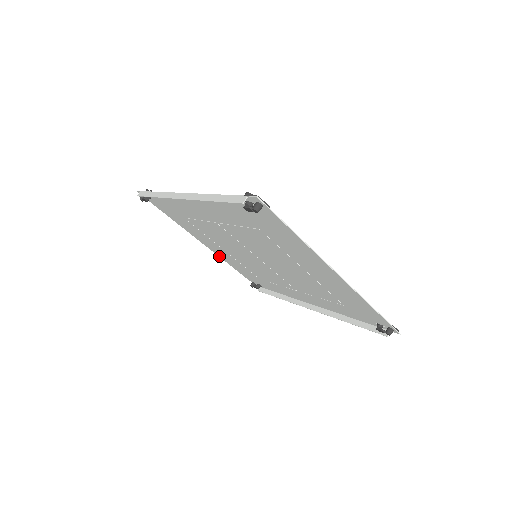
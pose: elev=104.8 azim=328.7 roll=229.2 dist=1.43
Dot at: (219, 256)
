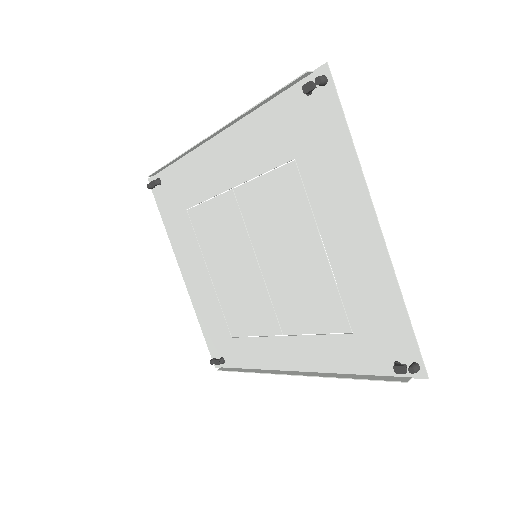
Dot at: (192, 301)
